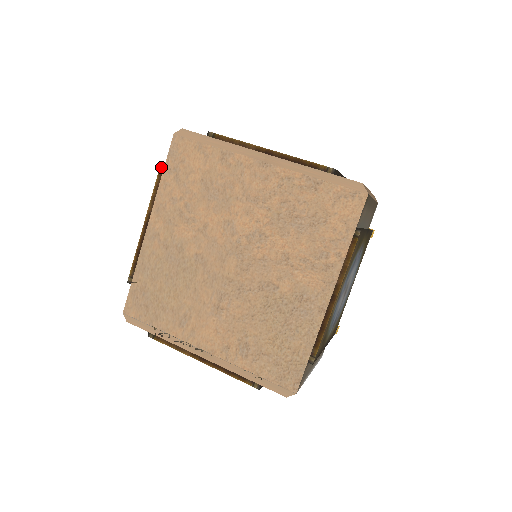
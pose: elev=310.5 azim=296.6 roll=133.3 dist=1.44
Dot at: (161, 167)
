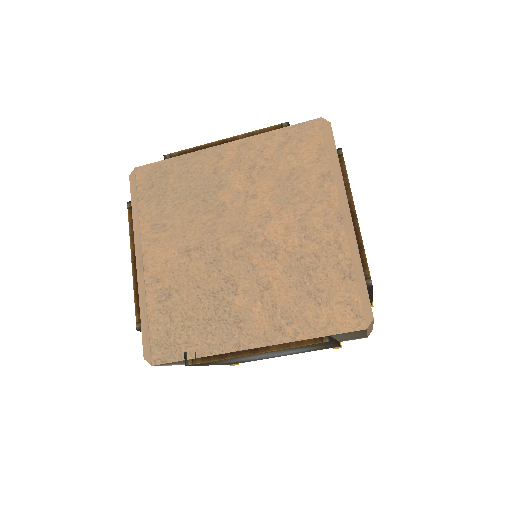
Dot at: (284, 124)
